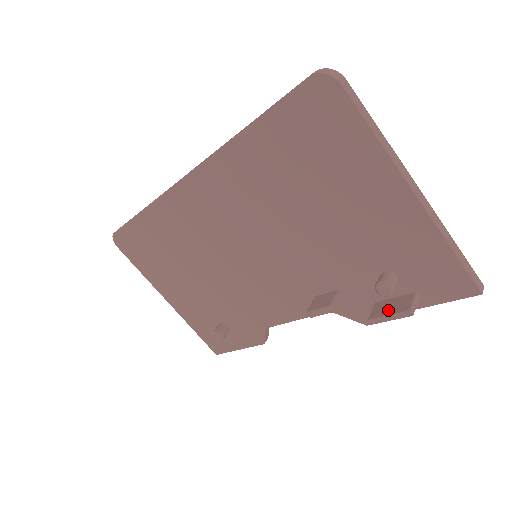
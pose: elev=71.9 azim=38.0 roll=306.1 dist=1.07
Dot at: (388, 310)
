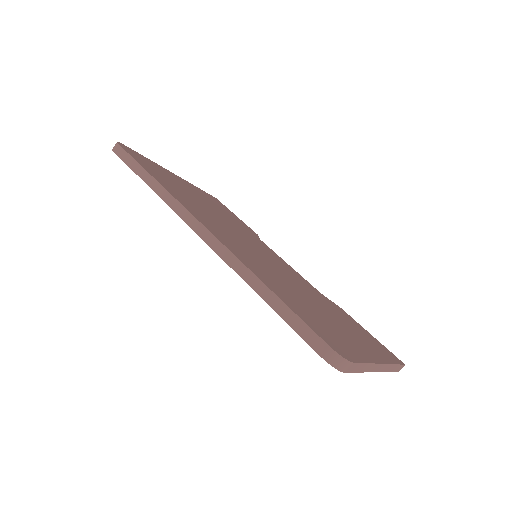
Dot at: occluded
